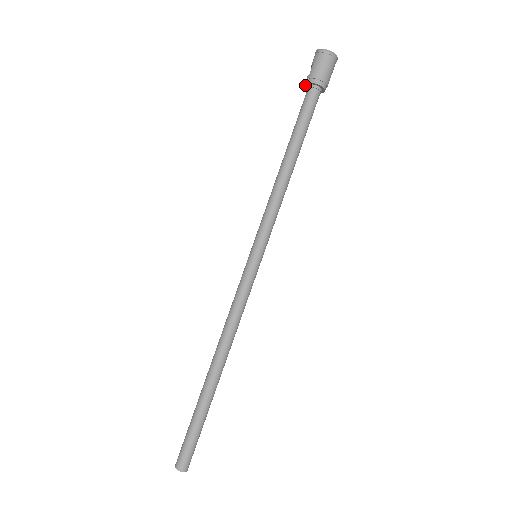
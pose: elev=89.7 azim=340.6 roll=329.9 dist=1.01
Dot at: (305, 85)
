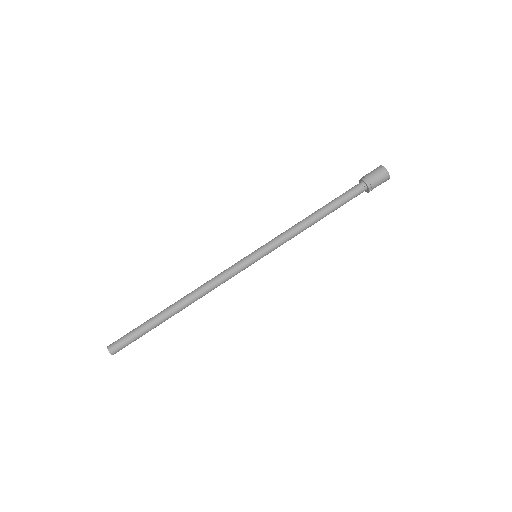
Dot at: occluded
